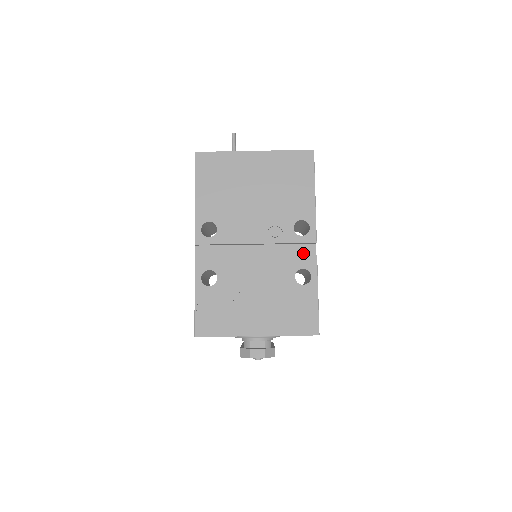
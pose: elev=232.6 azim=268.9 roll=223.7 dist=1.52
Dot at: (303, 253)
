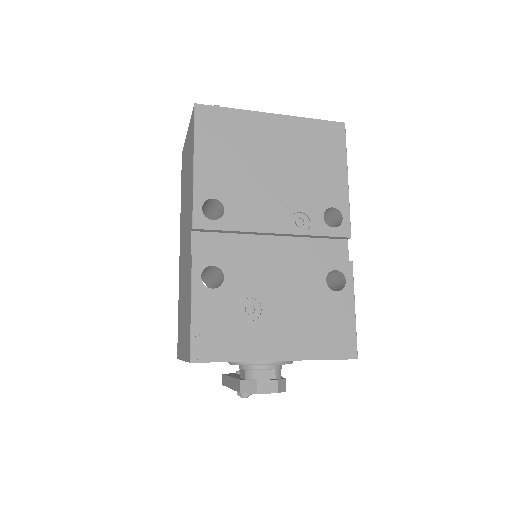
Dot at: (333, 250)
